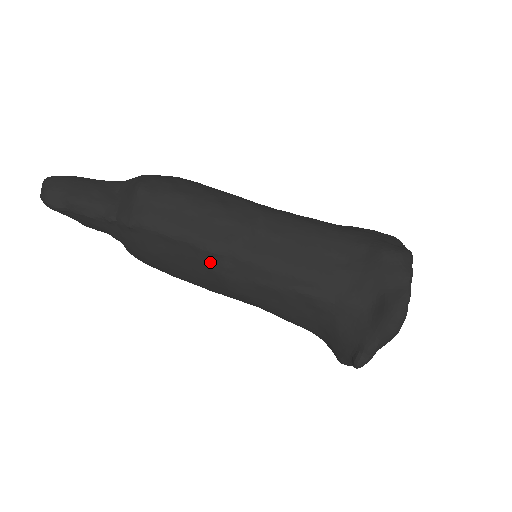
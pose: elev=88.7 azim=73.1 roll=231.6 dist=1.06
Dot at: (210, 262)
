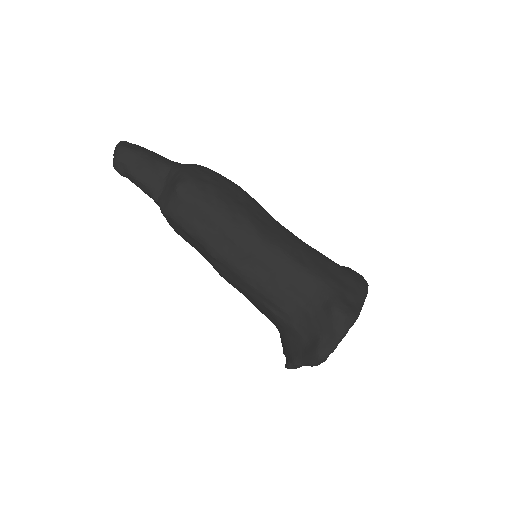
Dot at: (212, 260)
